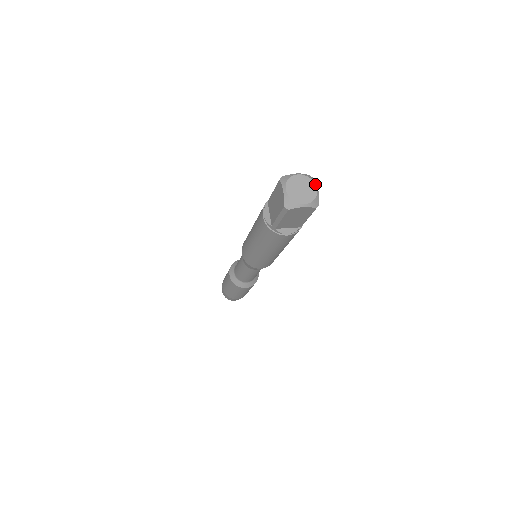
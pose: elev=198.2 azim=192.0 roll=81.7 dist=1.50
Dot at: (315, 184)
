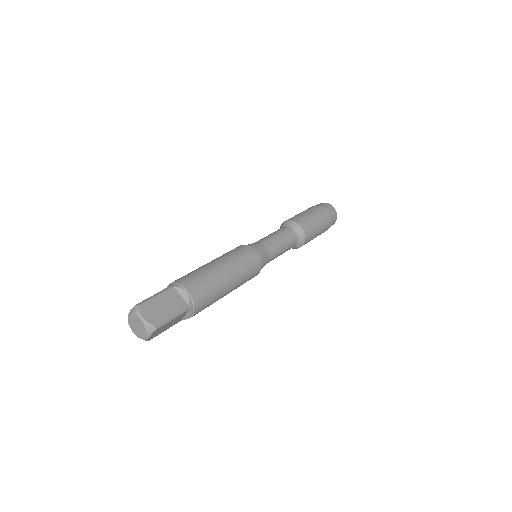
Dot at: (138, 317)
